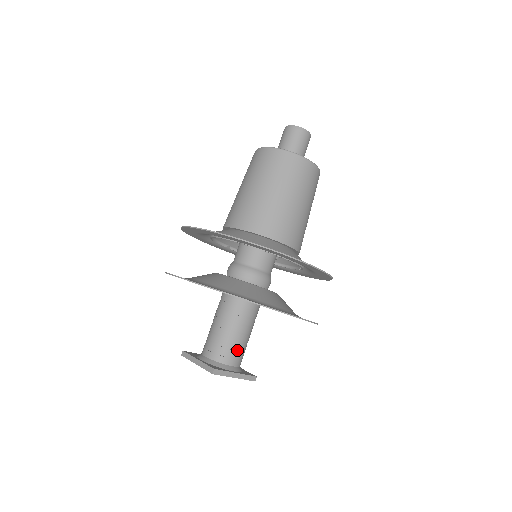
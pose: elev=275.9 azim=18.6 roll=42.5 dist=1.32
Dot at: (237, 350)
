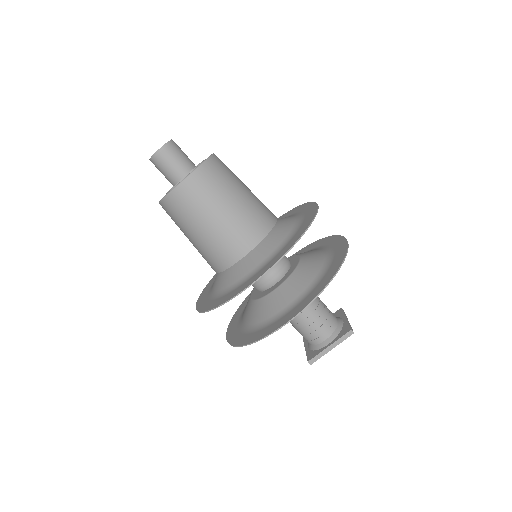
Dot at: (315, 329)
